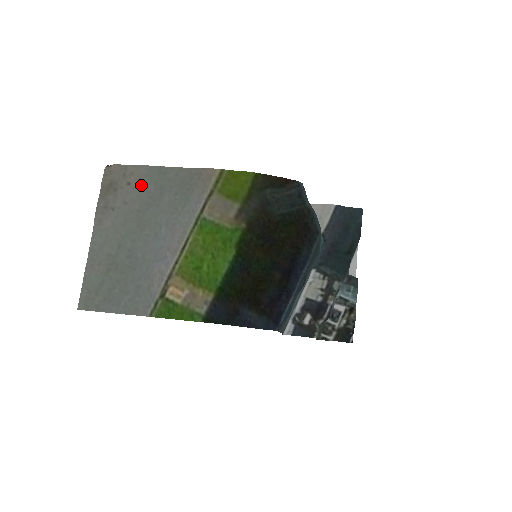
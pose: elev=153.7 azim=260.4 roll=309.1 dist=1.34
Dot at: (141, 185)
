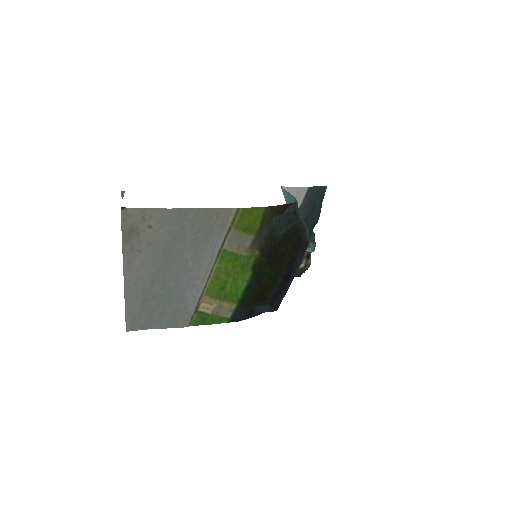
Dot at: (163, 228)
